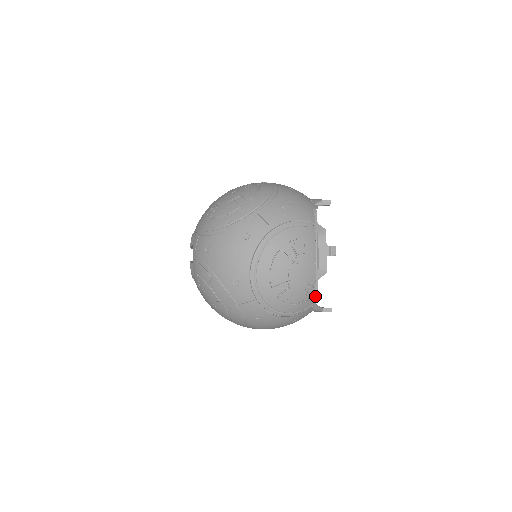
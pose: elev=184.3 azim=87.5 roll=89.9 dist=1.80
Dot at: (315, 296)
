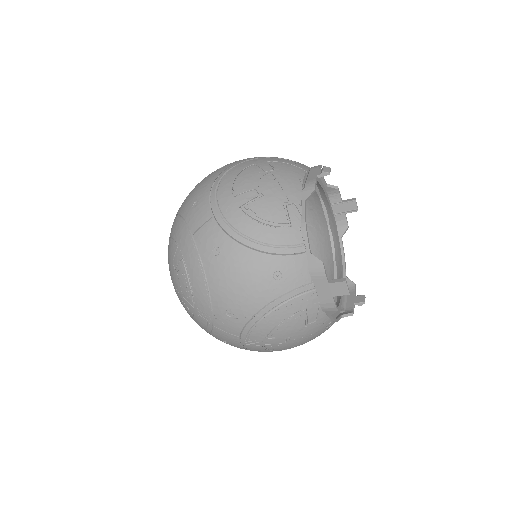
Dot at: (303, 226)
